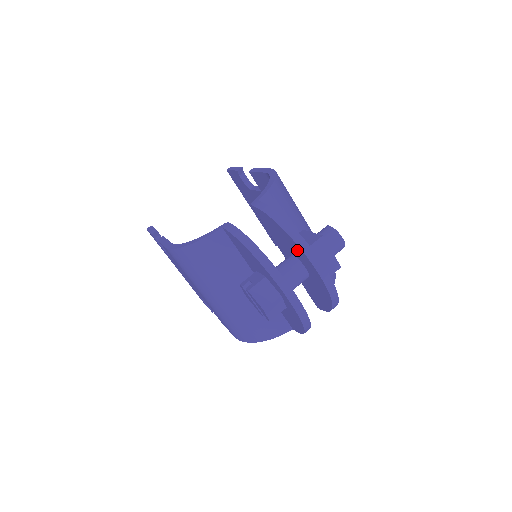
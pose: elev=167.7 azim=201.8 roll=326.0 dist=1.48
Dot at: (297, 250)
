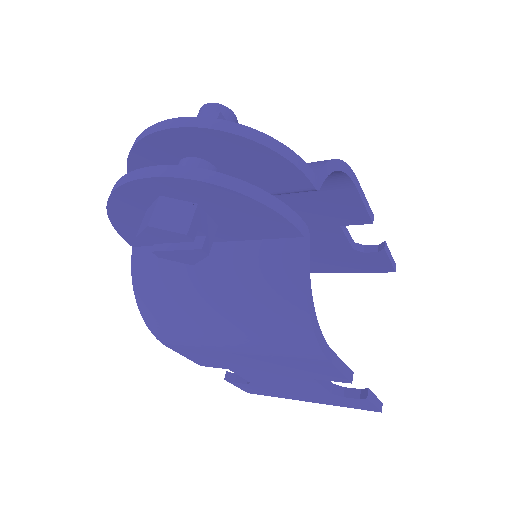
Dot at: (150, 156)
